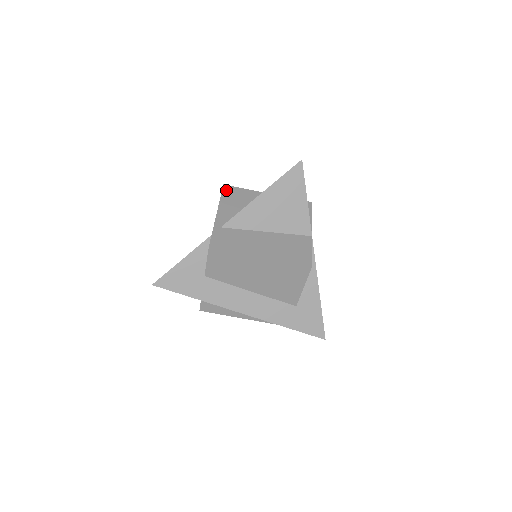
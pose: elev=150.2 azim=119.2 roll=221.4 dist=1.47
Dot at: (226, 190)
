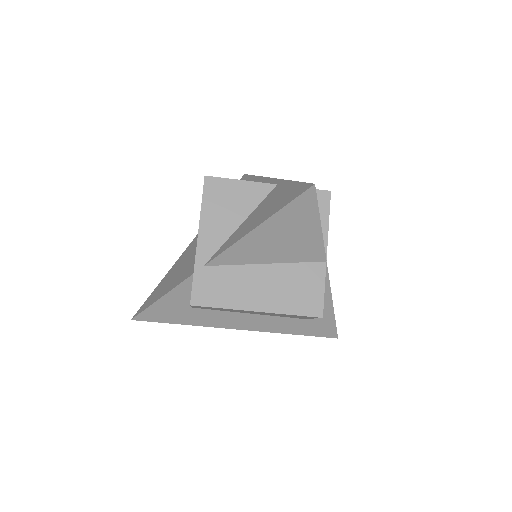
Dot at: (209, 188)
